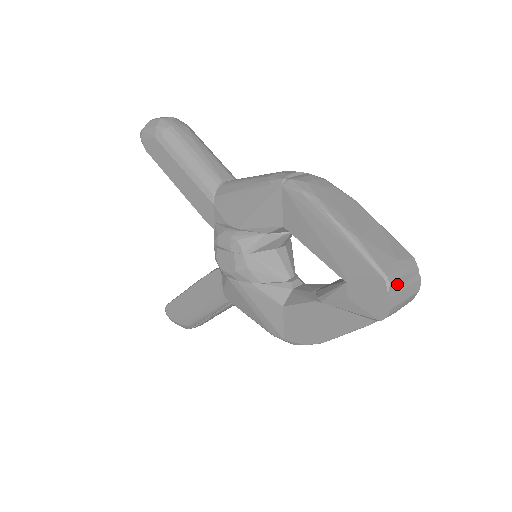
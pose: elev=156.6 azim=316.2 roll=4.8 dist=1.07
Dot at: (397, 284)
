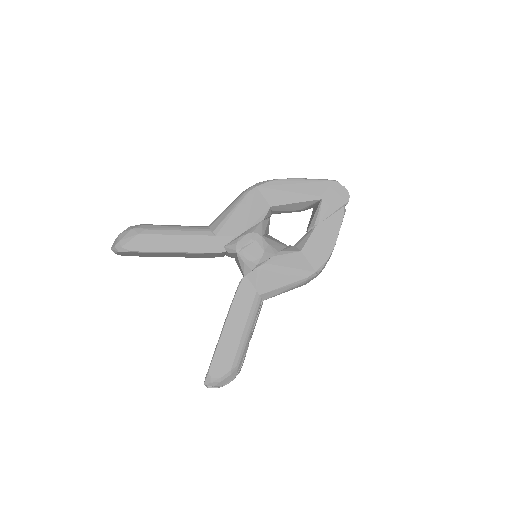
Dot at: occluded
